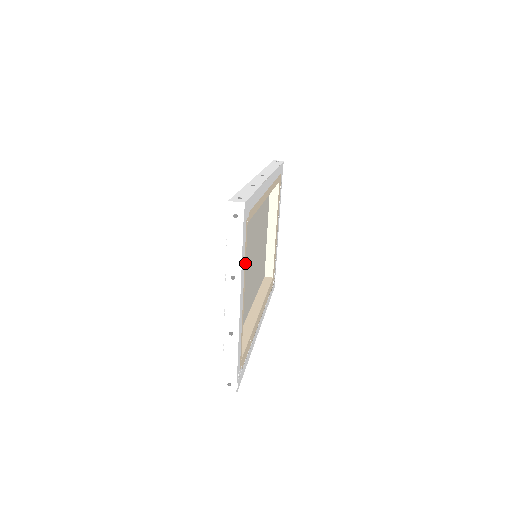
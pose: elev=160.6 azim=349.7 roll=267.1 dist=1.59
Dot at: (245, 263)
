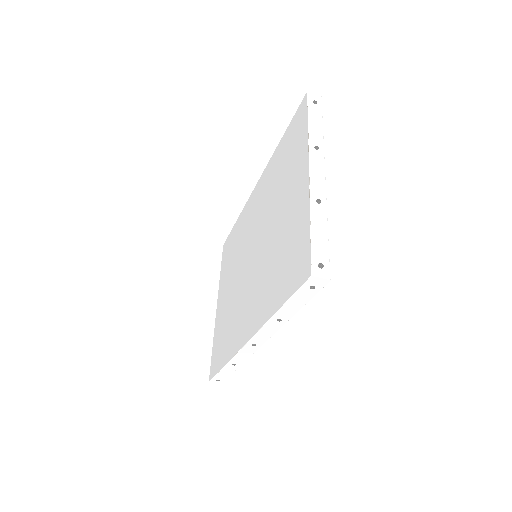
Dot at: occluded
